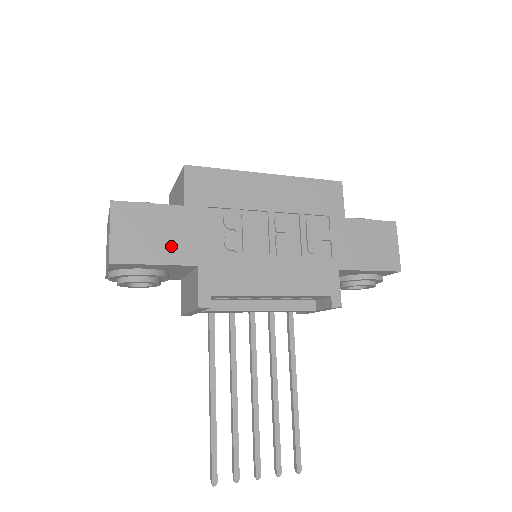
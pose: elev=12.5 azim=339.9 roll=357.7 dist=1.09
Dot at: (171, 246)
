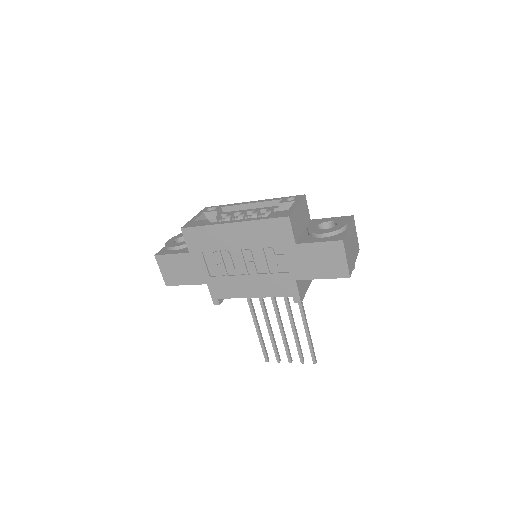
Dot at: (190, 275)
